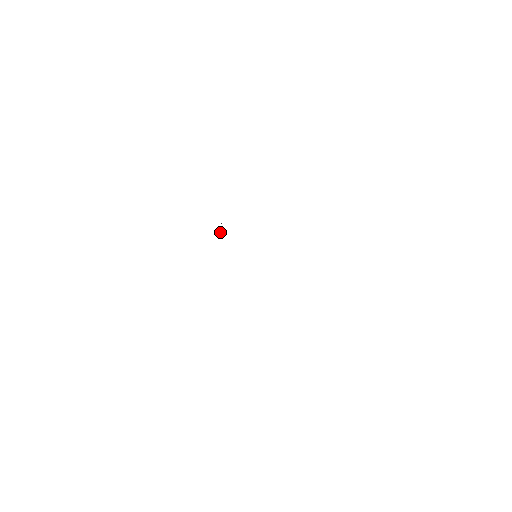
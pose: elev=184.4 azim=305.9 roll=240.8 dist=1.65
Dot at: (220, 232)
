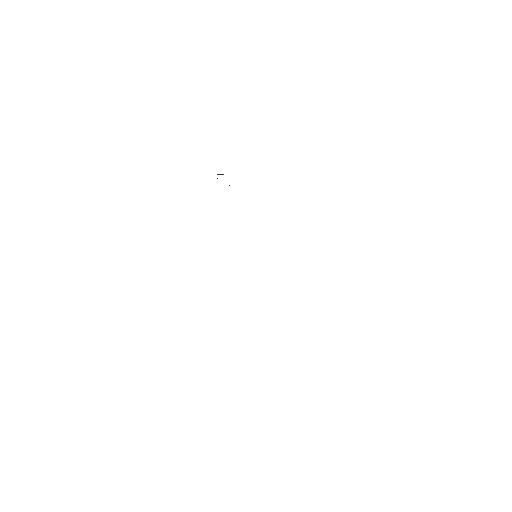
Dot at: occluded
